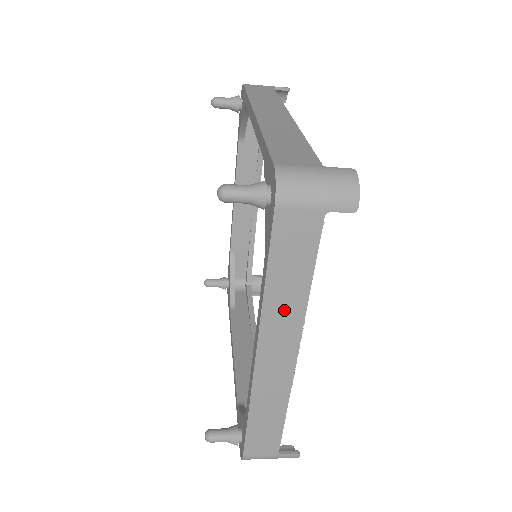
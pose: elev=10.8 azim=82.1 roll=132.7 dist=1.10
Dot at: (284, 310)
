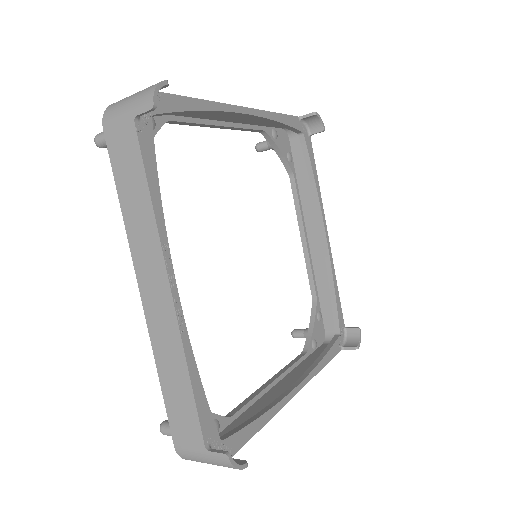
Dot at: (142, 232)
